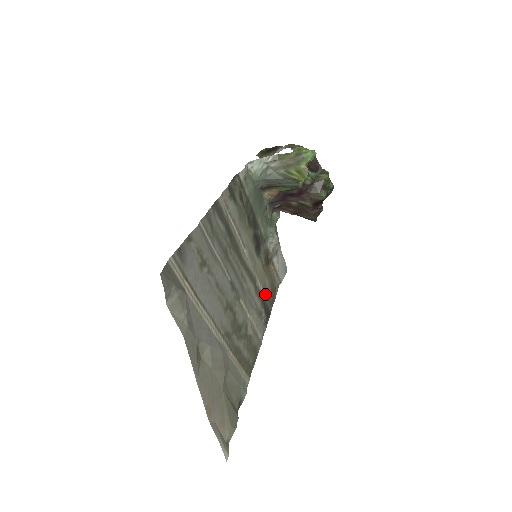
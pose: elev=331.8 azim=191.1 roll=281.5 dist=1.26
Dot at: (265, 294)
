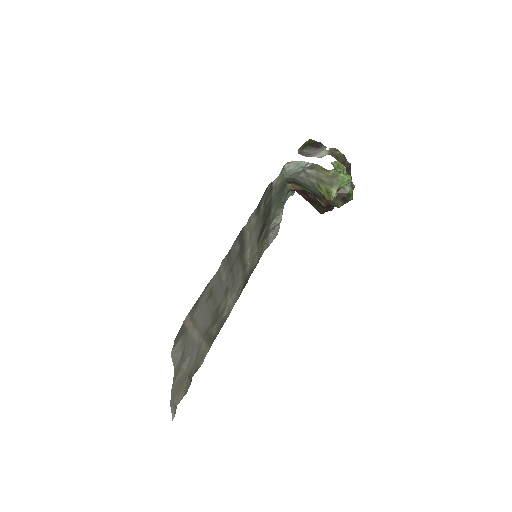
Dot at: (250, 269)
